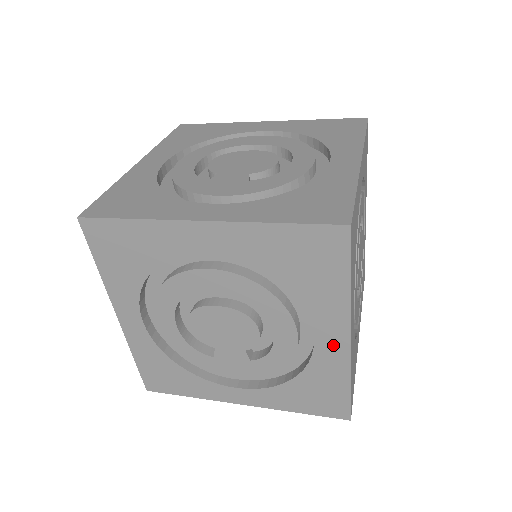
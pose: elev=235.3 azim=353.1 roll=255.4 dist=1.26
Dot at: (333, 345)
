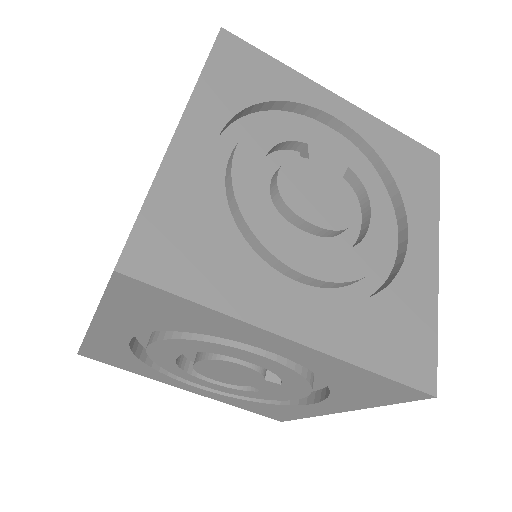
Dot at: (294, 351)
